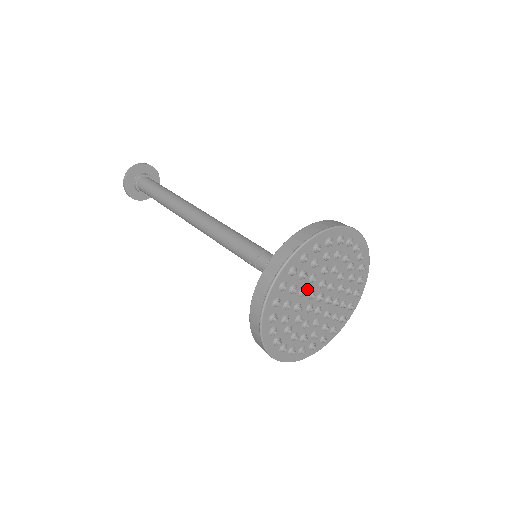
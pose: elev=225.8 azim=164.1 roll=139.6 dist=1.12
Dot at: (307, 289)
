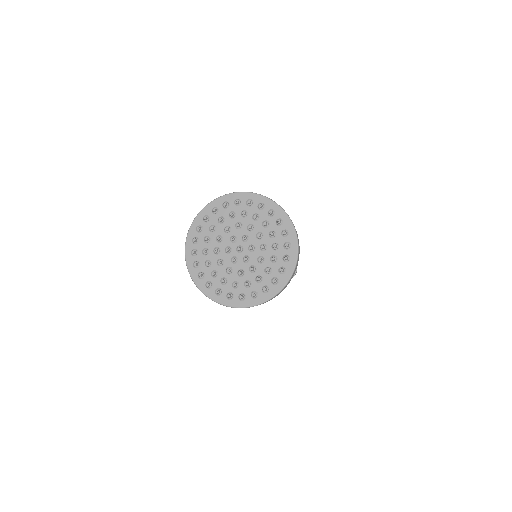
Dot at: (232, 231)
